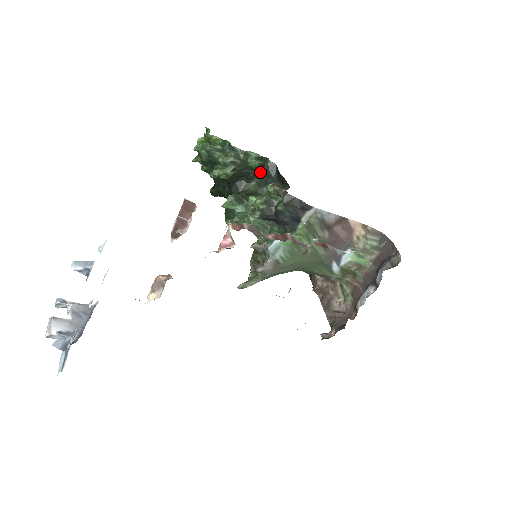
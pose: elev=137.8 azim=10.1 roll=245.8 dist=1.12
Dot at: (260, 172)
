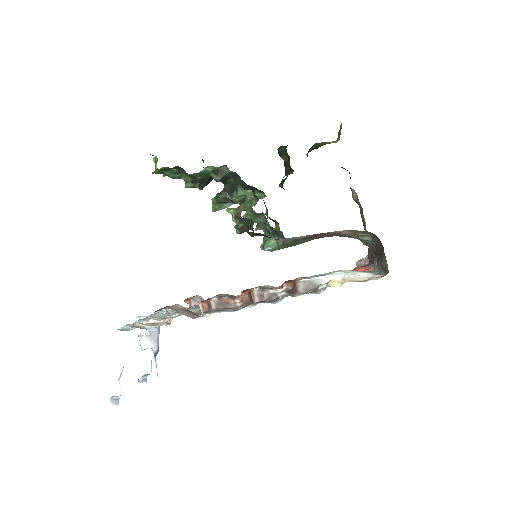
Dot at: (226, 178)
